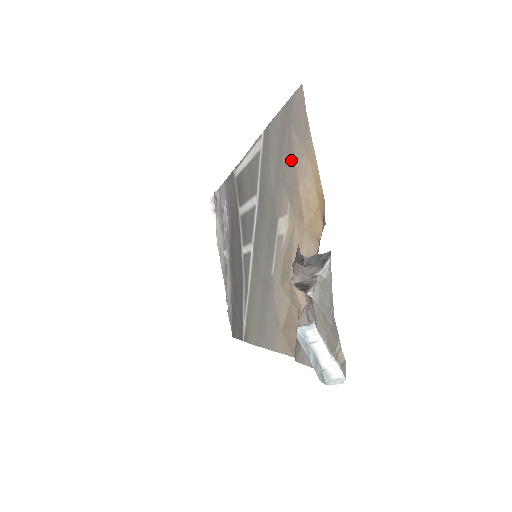
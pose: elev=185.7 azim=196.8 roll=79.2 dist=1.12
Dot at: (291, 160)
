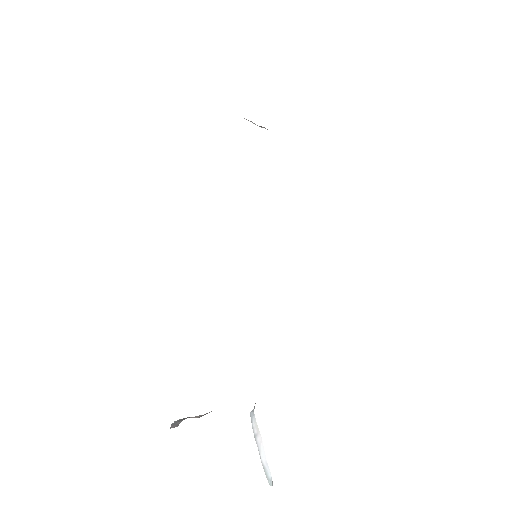
Dot at: occluded
